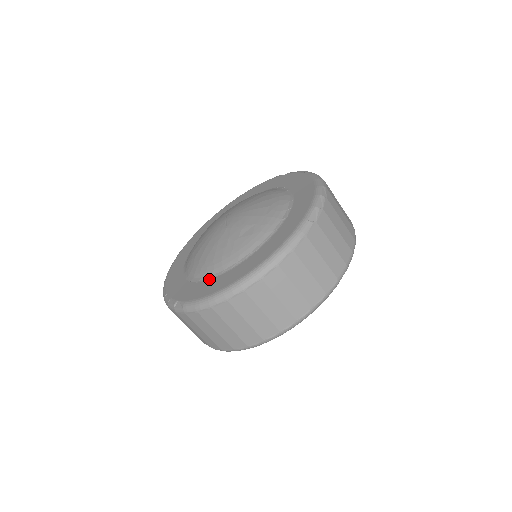
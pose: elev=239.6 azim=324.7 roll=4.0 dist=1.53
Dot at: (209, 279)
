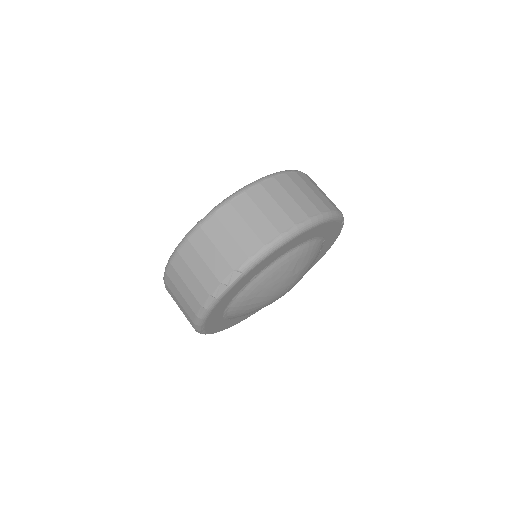
Dot at: occluded
